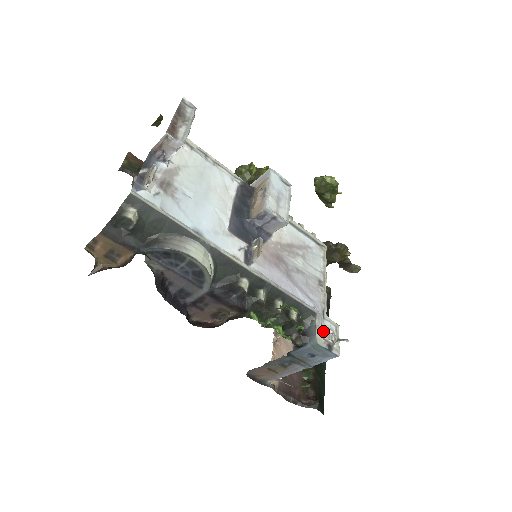
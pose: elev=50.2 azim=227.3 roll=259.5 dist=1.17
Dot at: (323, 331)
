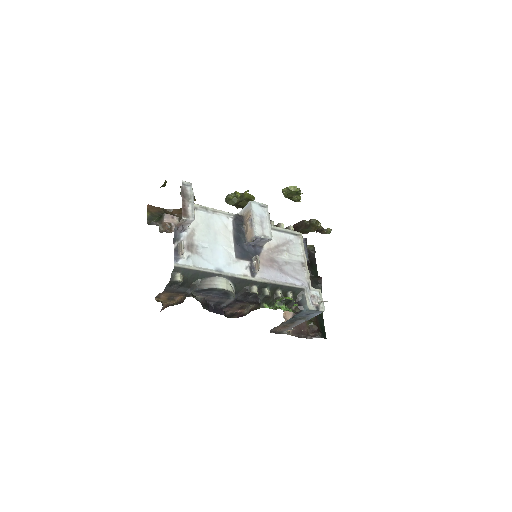
Dot at: (311, 299)
